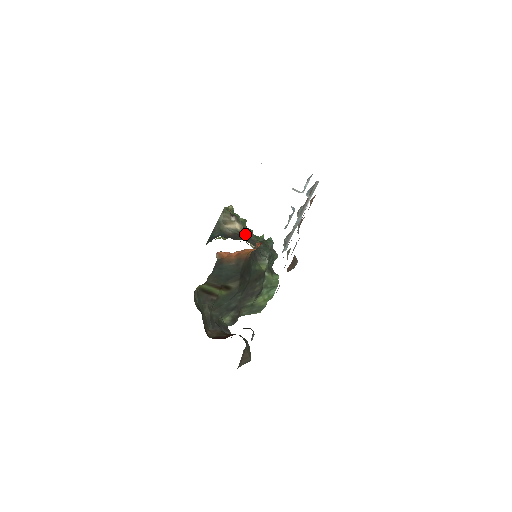
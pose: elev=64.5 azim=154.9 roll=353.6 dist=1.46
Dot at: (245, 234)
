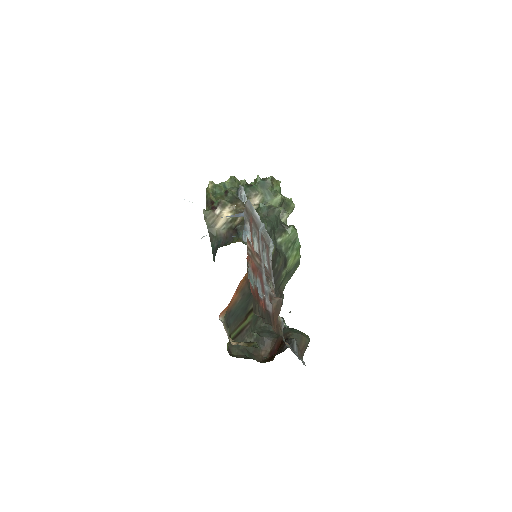
Dot at: (238, 213)
